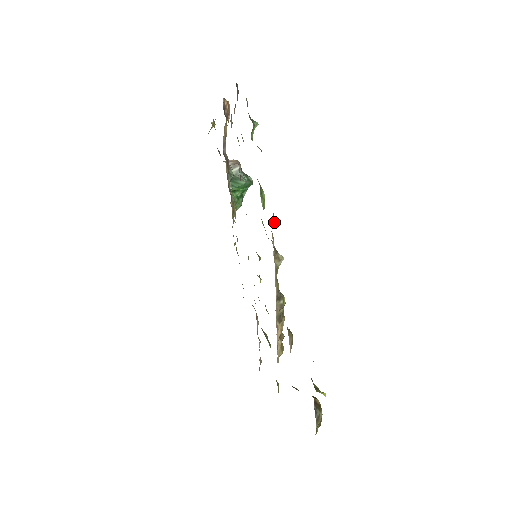
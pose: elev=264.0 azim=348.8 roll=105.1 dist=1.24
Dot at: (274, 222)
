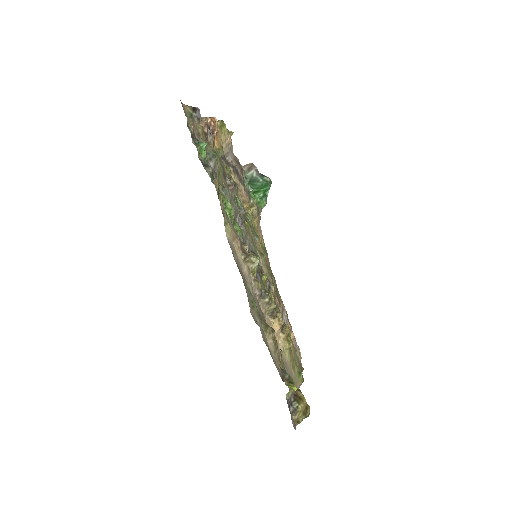
Dot at: (228, 232)
